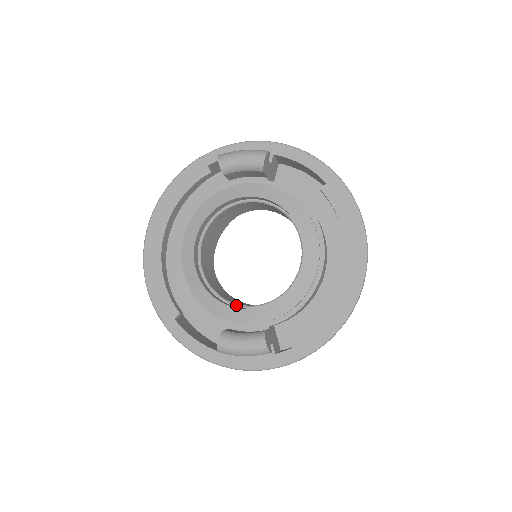
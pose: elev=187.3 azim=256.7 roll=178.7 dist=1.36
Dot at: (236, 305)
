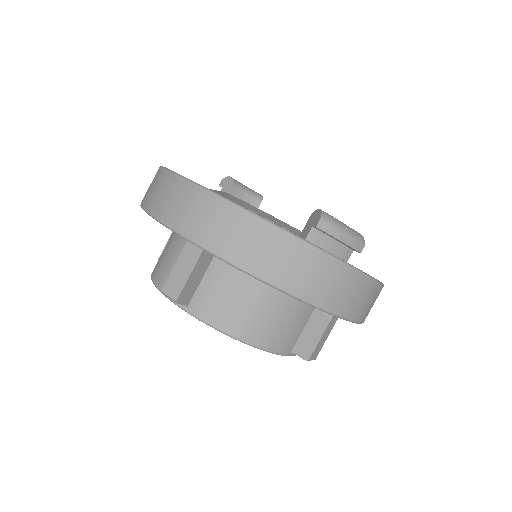
Dot at: occluded
